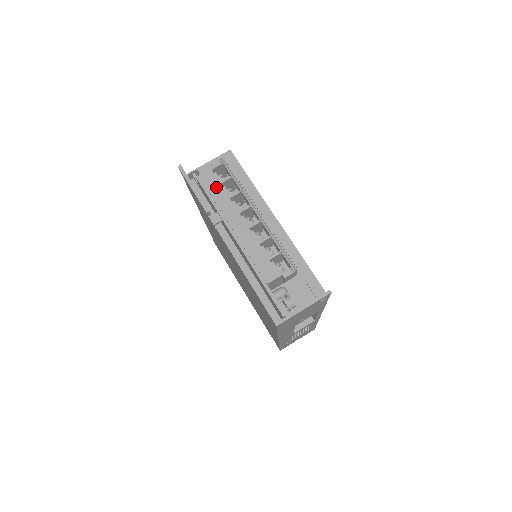
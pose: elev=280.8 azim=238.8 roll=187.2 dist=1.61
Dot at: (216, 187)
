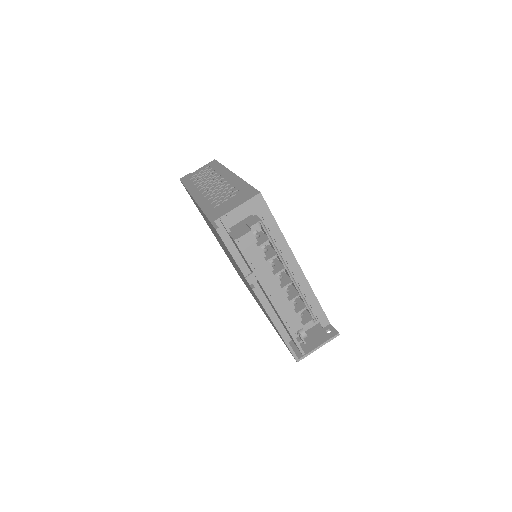
Dot at: (255, 252)
